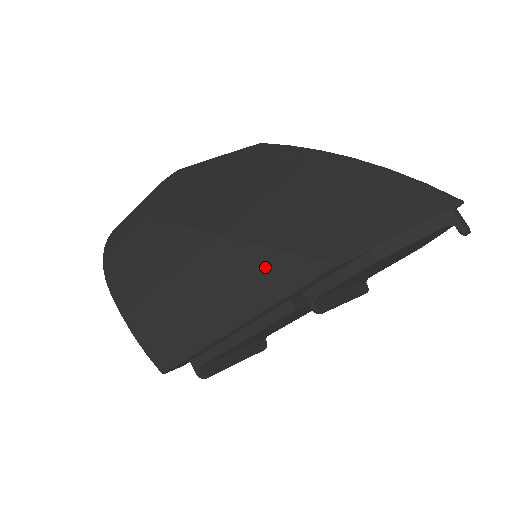
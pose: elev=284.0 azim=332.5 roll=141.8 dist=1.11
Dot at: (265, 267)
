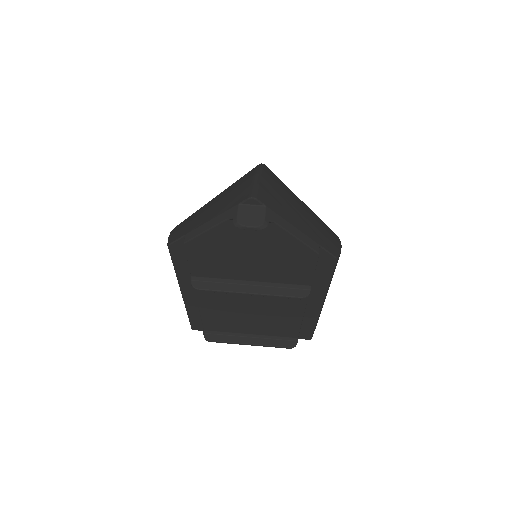
Dot at: occluded
